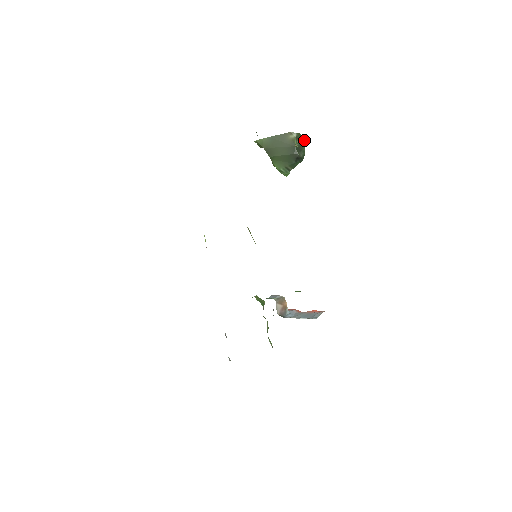
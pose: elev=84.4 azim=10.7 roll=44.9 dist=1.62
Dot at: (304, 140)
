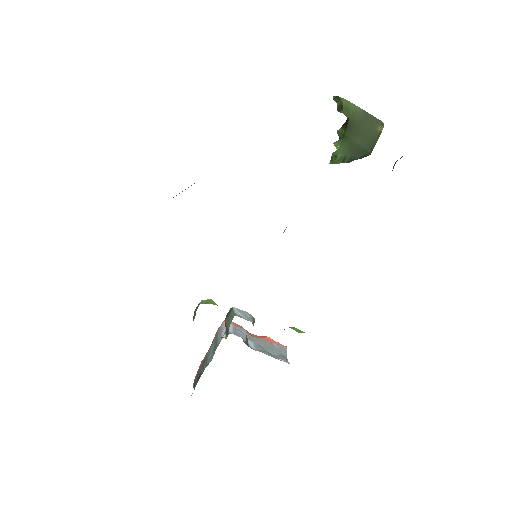
Dot at: occluded
